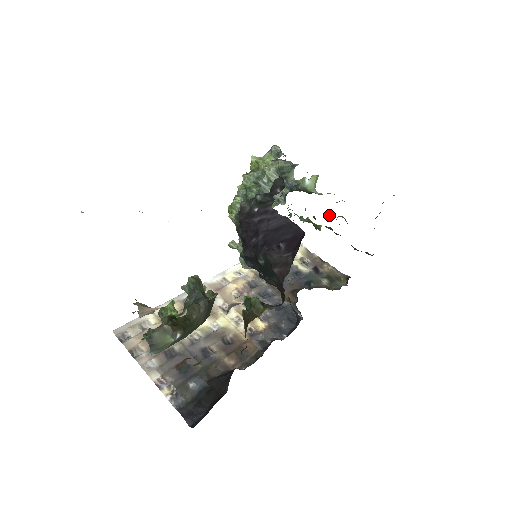
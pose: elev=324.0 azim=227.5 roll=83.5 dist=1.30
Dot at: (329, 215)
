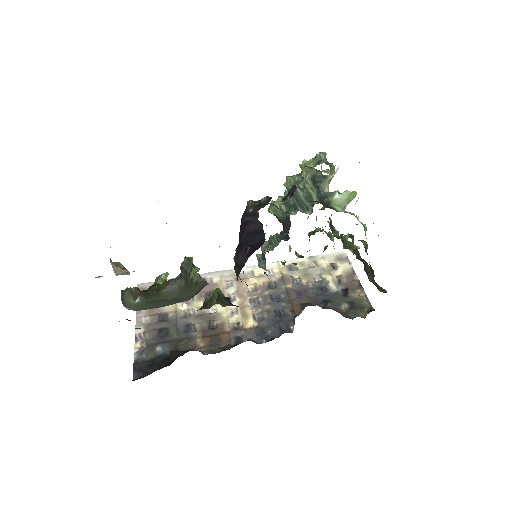
Dot at: (353, 236)
